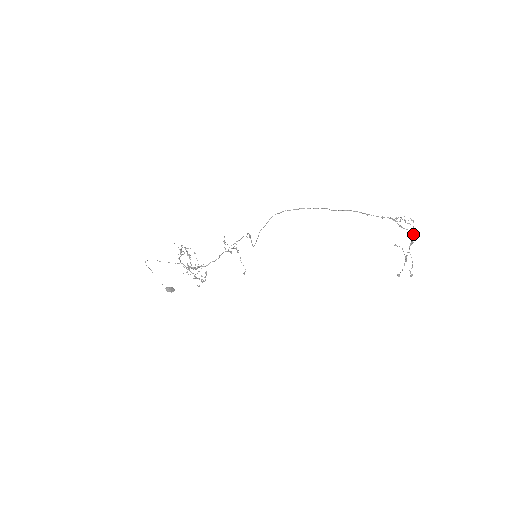
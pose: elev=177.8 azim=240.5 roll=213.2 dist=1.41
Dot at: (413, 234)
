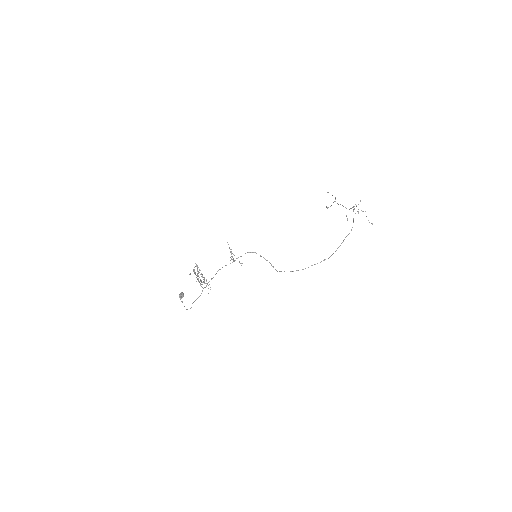
Dot at: occluded
